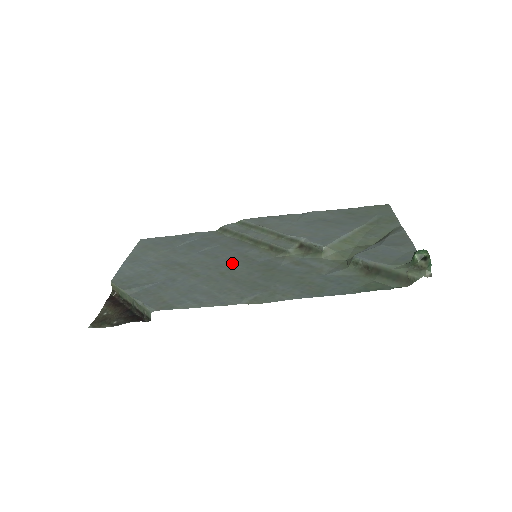
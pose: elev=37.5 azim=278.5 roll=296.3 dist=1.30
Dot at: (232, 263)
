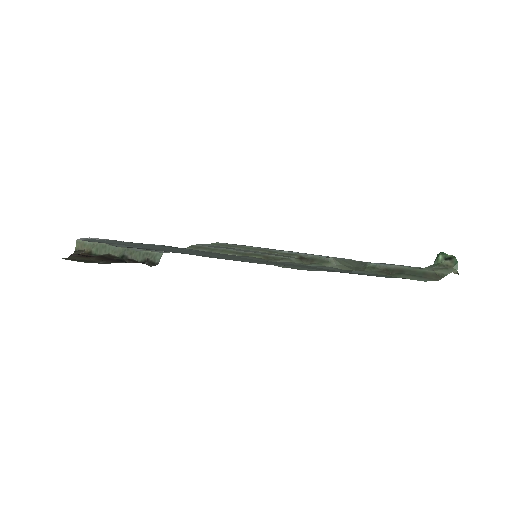
Dot at: occluded
